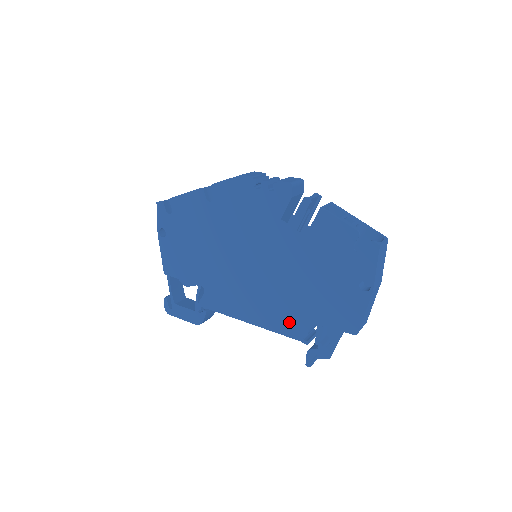
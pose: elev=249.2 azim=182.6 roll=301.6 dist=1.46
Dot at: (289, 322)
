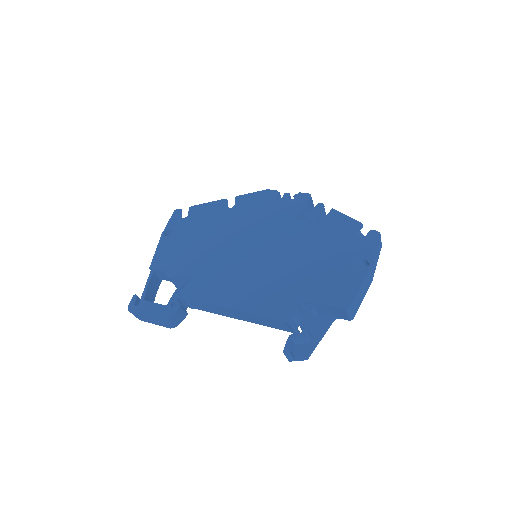
Dot at: (278, 303)
